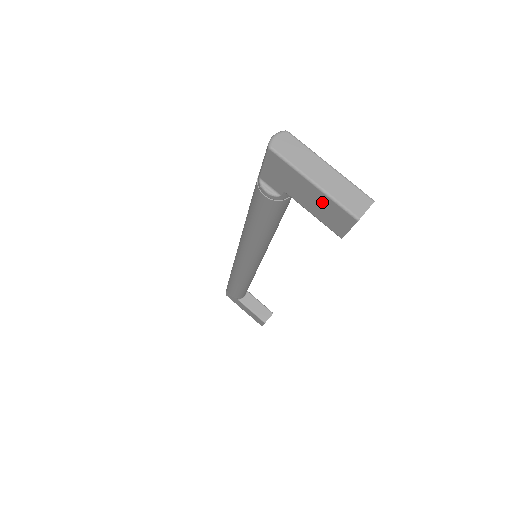
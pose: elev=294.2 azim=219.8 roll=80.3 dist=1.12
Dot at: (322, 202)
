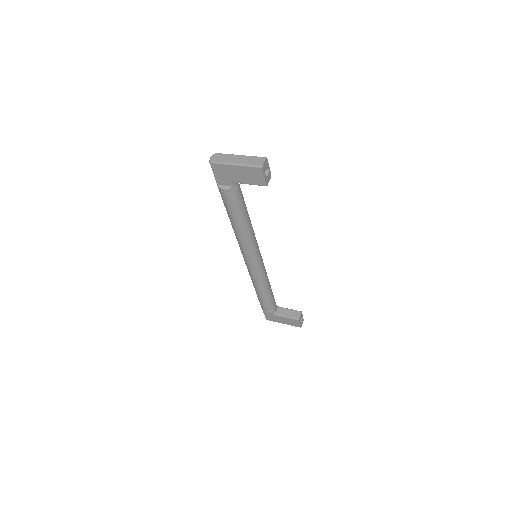
Dot at: (245, 172)
